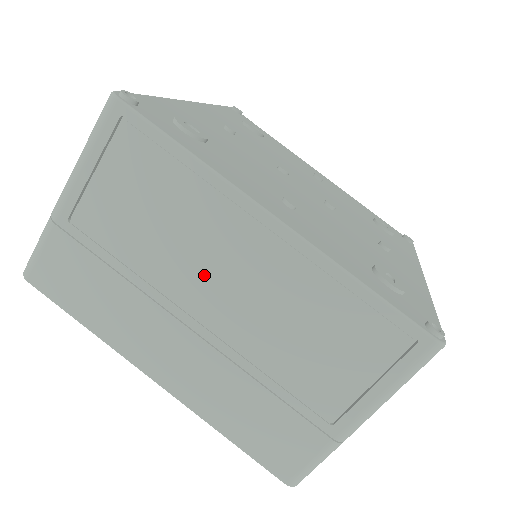
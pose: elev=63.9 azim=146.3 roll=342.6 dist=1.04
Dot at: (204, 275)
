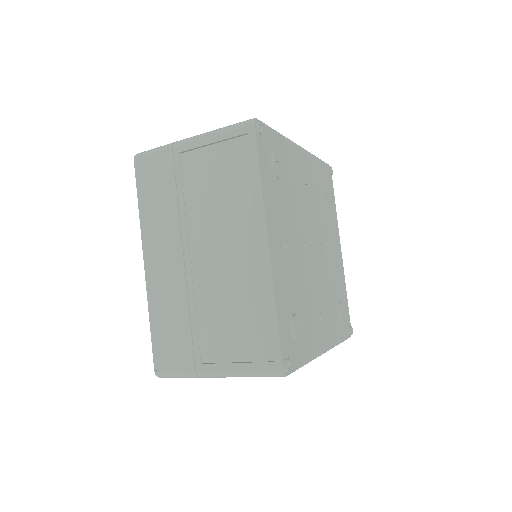
Dot at: occluded
